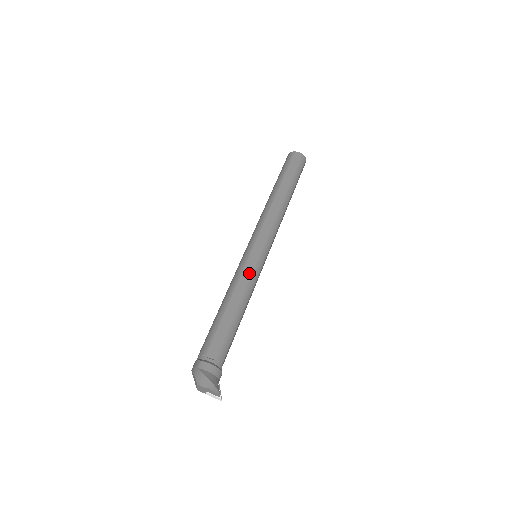
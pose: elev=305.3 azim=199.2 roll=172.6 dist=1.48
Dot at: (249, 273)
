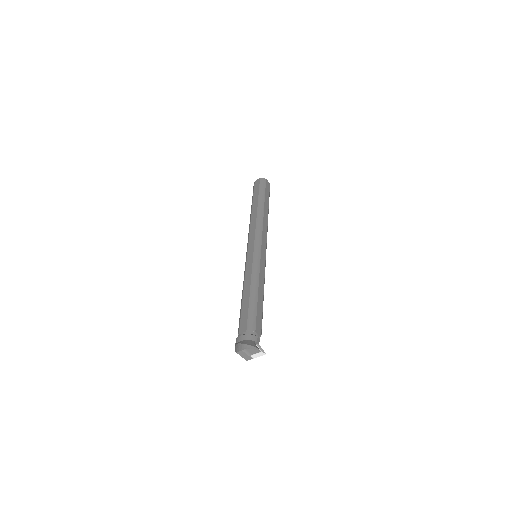
Dot at: (250, 267)
